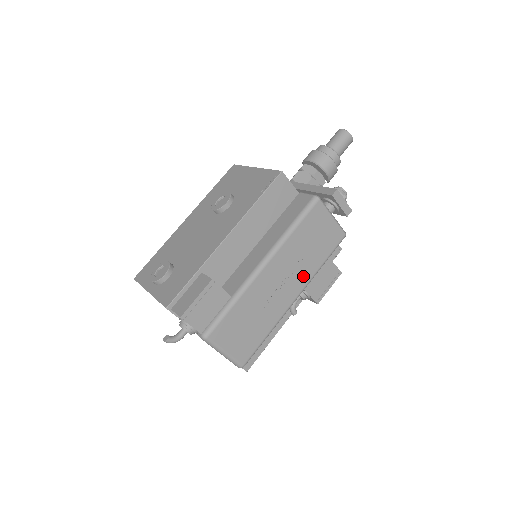
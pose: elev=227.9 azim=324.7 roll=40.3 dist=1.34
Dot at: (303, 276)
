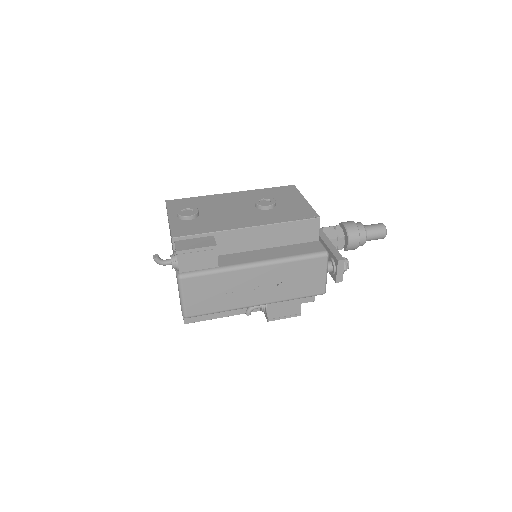
Dot at: (274, 295)
